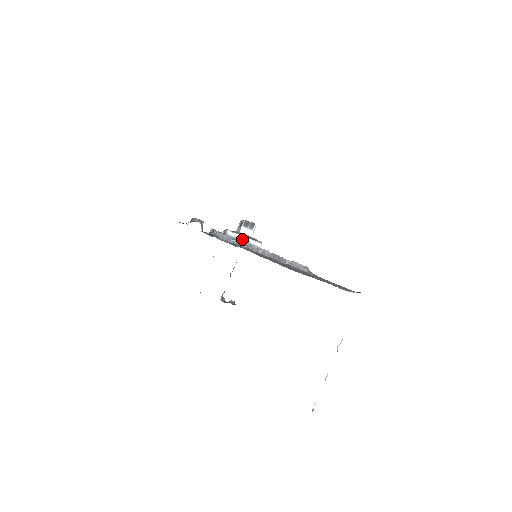
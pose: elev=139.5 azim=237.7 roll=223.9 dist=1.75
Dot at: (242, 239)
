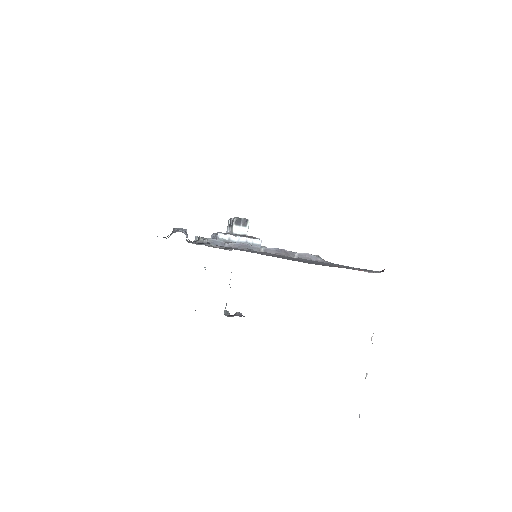
Dot at: (238, 240)
